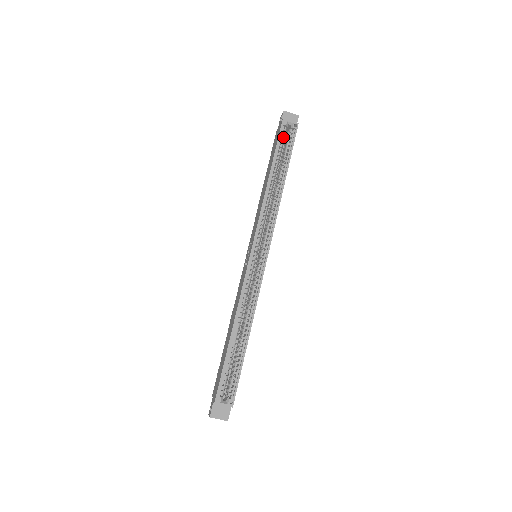
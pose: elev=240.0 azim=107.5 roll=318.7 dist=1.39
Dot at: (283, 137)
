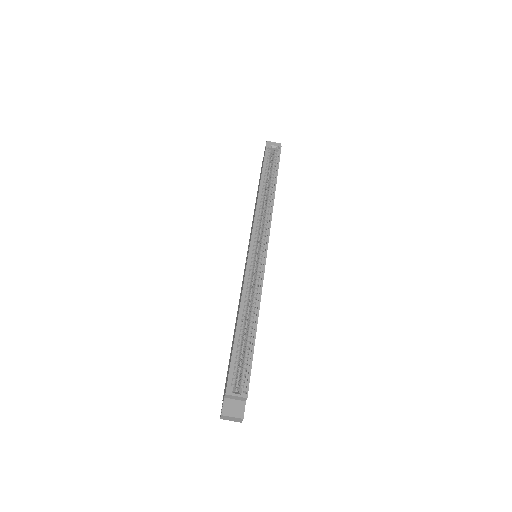
Dot at: (269, 157)
